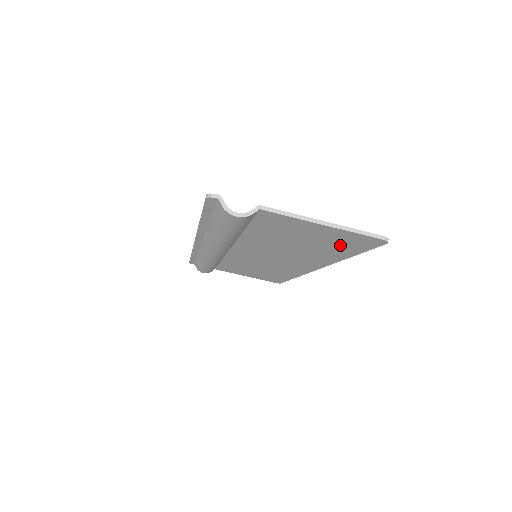
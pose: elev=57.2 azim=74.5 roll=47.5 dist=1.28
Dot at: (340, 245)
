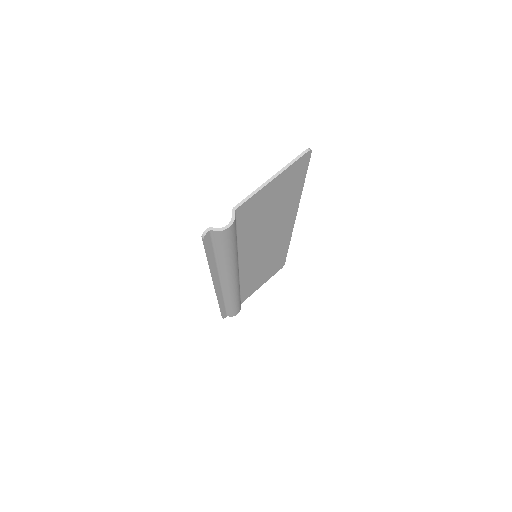
Dot at: (291, 184)
